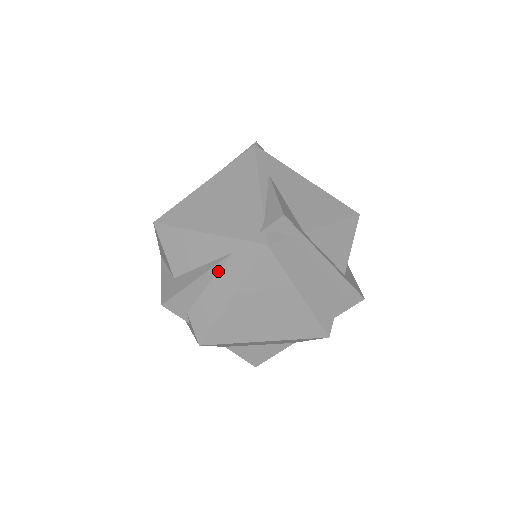
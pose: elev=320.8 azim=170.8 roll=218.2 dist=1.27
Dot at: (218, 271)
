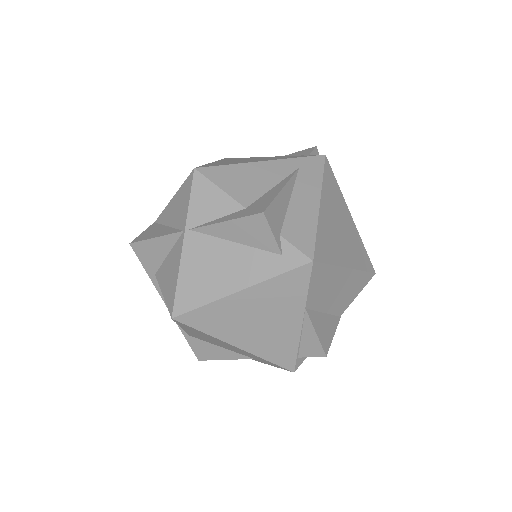
Dot at: (294, 185)
